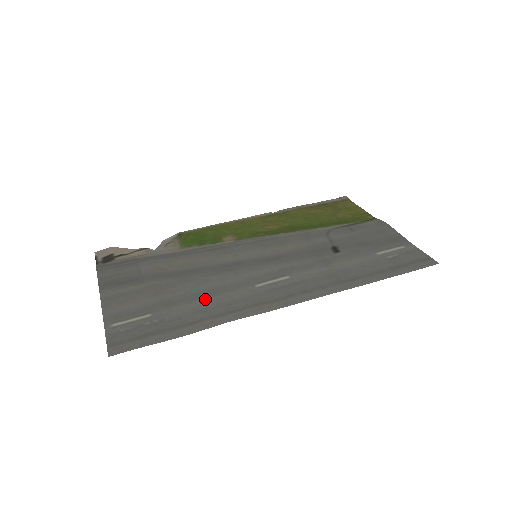
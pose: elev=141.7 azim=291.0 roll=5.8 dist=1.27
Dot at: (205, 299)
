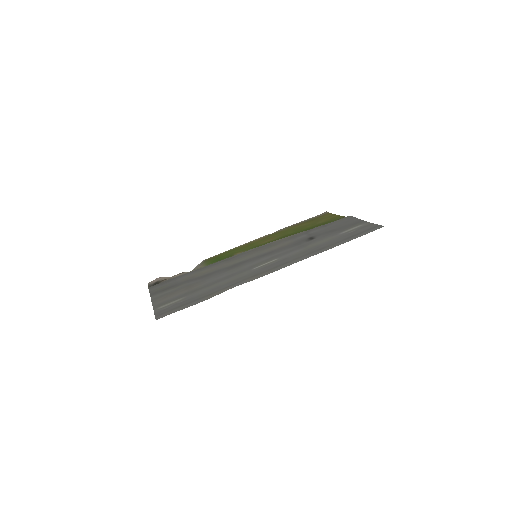
Dot at: (219, 283)
